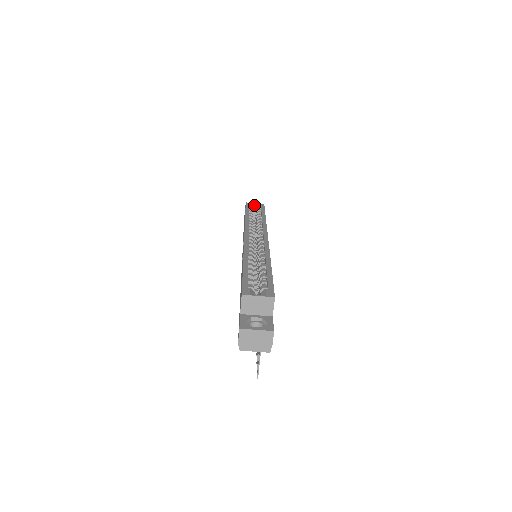
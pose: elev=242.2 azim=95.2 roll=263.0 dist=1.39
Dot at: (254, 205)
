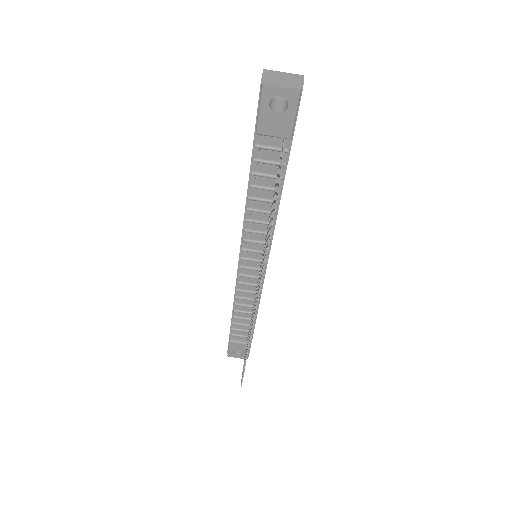
Dot at: occluded
